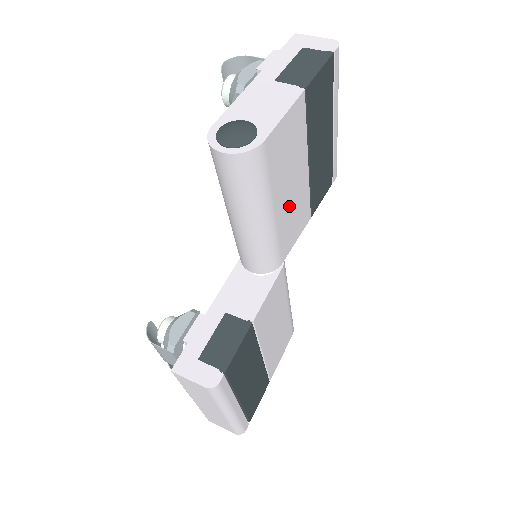
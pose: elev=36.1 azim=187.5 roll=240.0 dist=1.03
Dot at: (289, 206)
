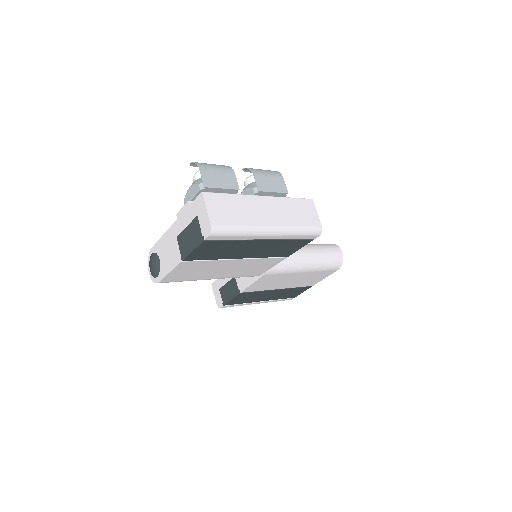
Dot at: (234, 271)
